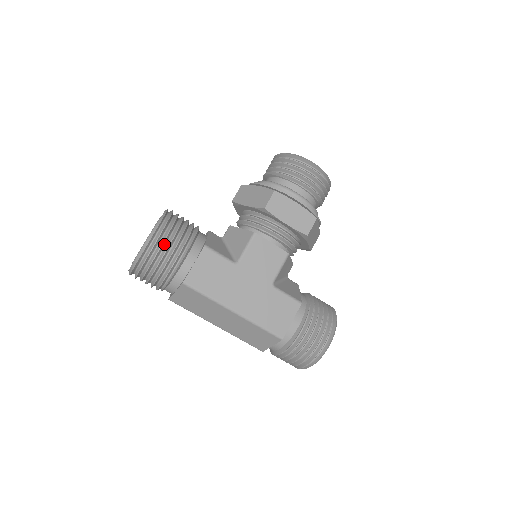
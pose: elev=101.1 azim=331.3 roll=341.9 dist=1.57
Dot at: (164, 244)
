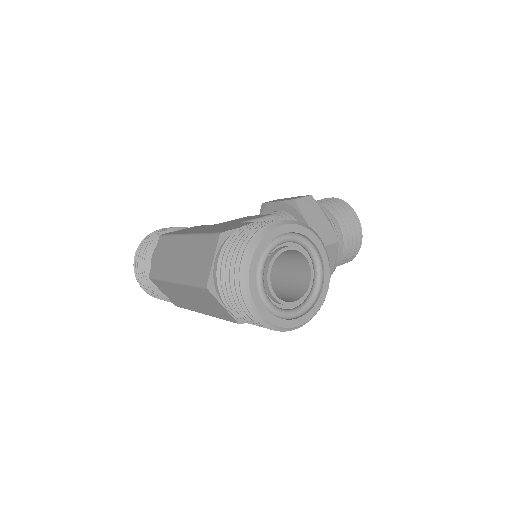
Dot at: occluded
